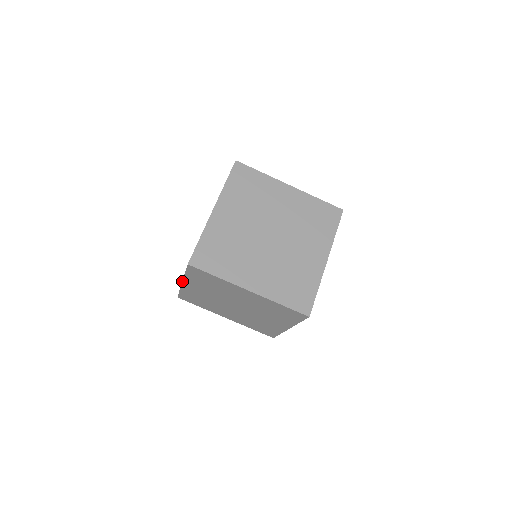
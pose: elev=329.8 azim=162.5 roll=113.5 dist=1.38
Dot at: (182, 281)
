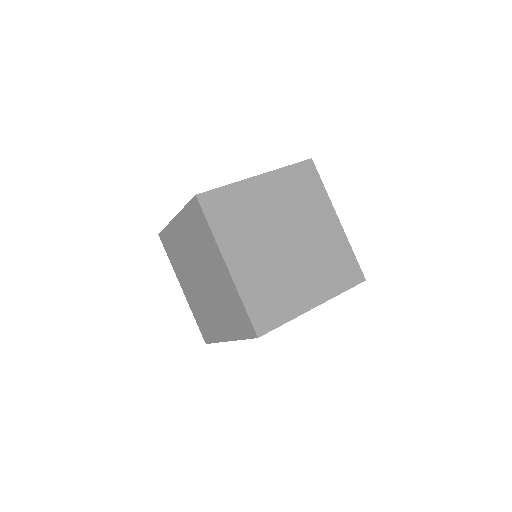
Dot at: (263, 173)
